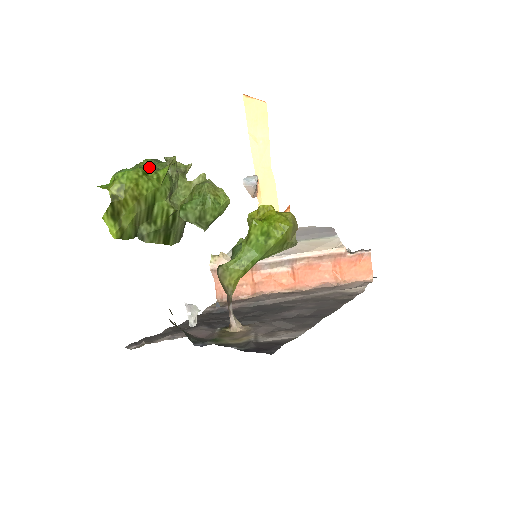
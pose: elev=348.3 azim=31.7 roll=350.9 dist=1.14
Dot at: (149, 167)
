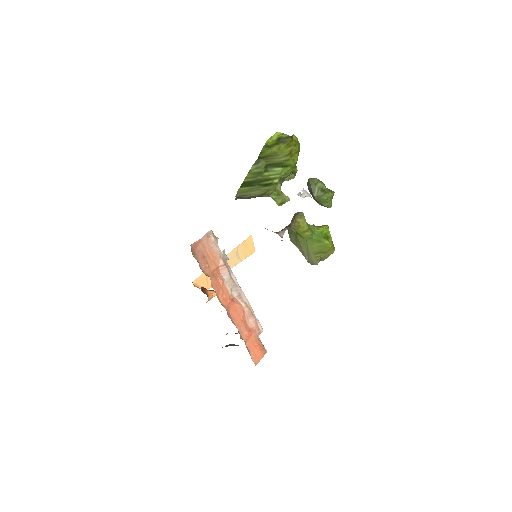
Dot at: occluded
